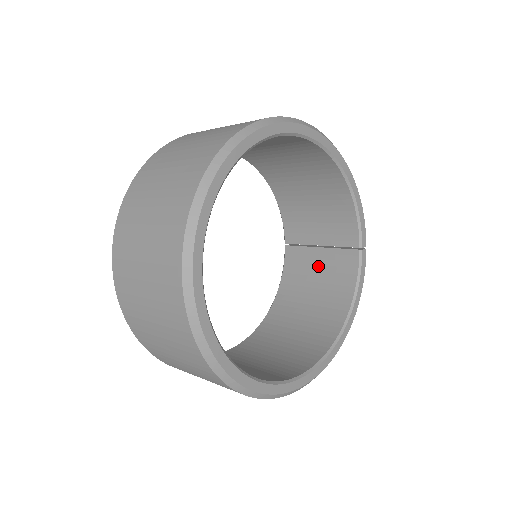
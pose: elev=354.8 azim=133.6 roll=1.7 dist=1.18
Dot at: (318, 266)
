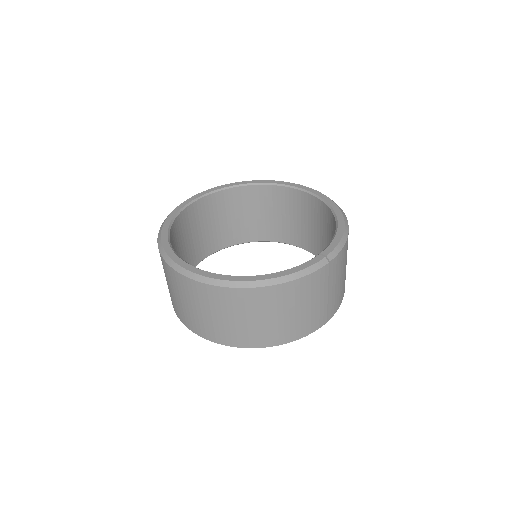
Dot at: occluded
